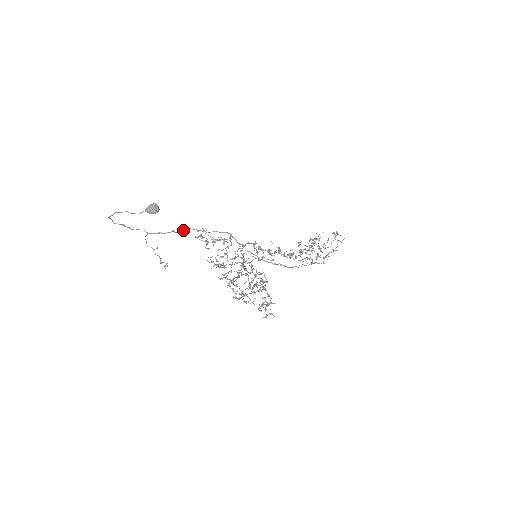
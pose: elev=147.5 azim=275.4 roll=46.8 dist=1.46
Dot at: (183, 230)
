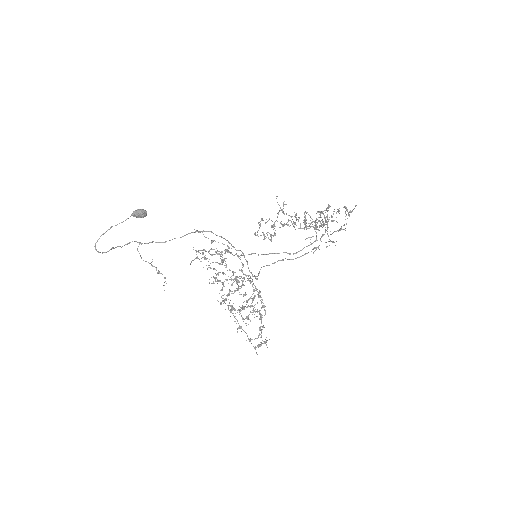
Dot at: occluded
